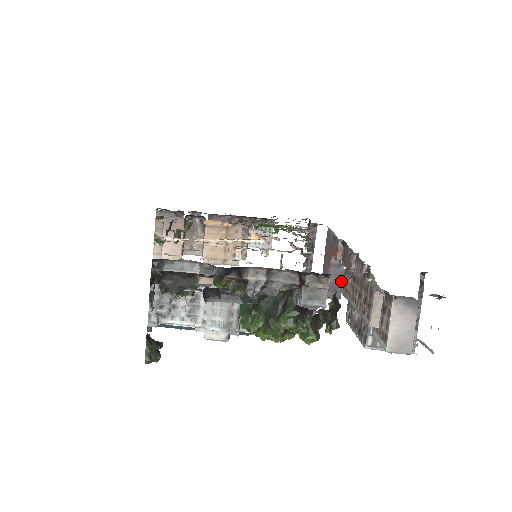
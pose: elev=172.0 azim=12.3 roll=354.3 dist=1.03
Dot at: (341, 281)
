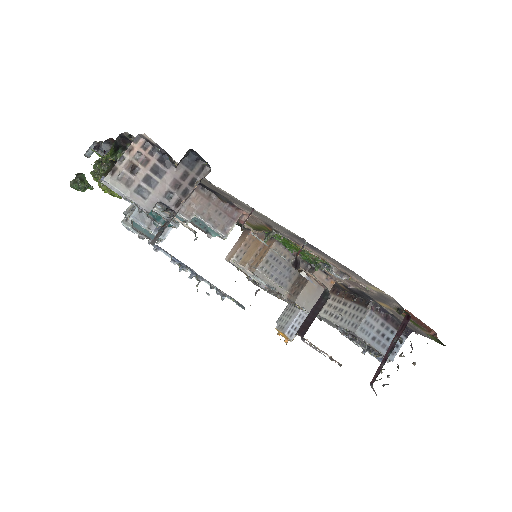
Dot at: occluded
